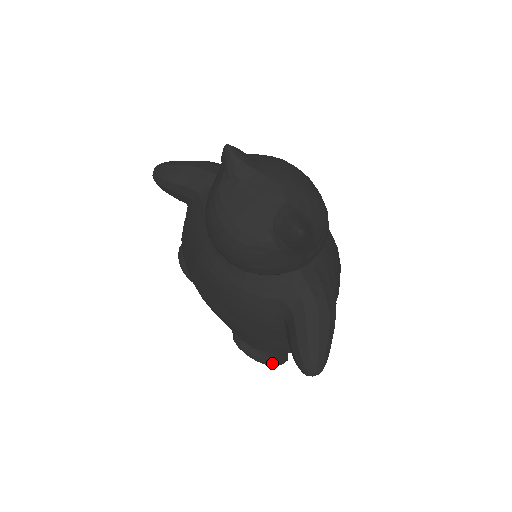
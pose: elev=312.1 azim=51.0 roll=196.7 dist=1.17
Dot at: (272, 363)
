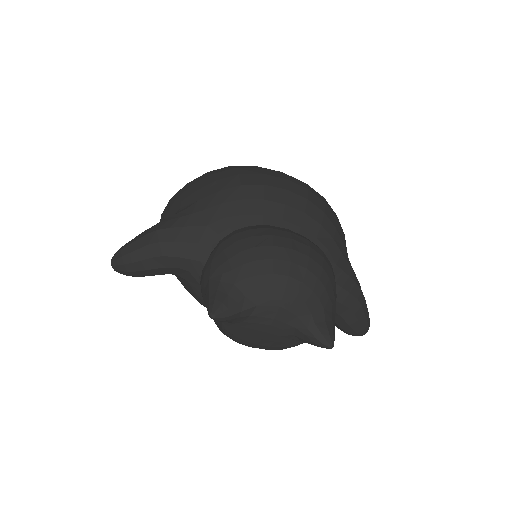
Dot at: occluded
